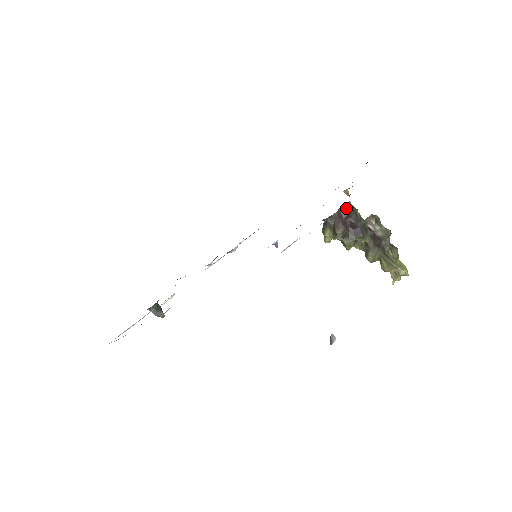
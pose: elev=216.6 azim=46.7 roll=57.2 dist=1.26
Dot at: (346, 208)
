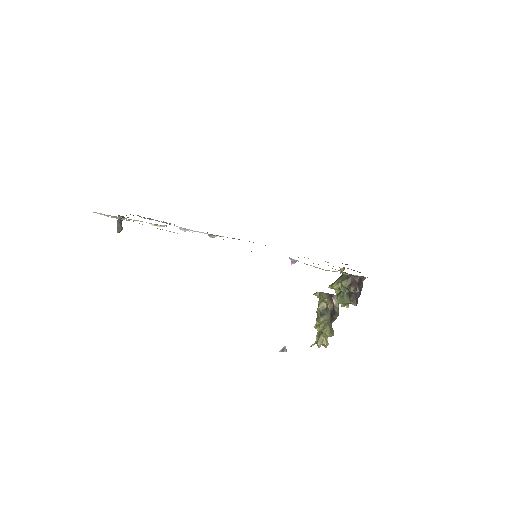
Dot at: (362, 279)
